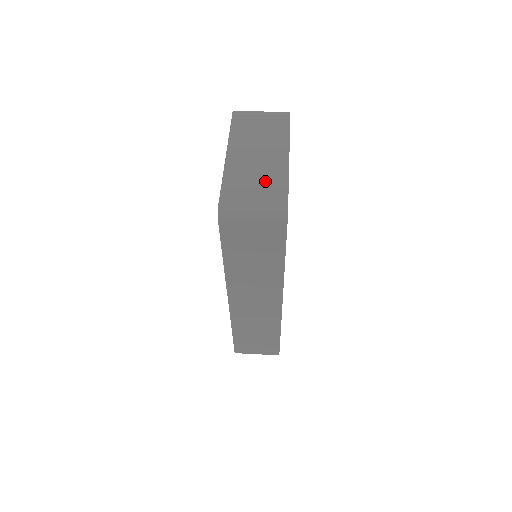
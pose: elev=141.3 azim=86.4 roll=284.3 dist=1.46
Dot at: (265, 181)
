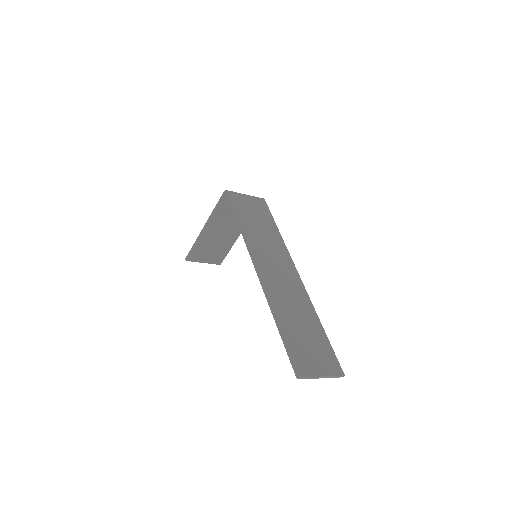
Dot at: occluded
